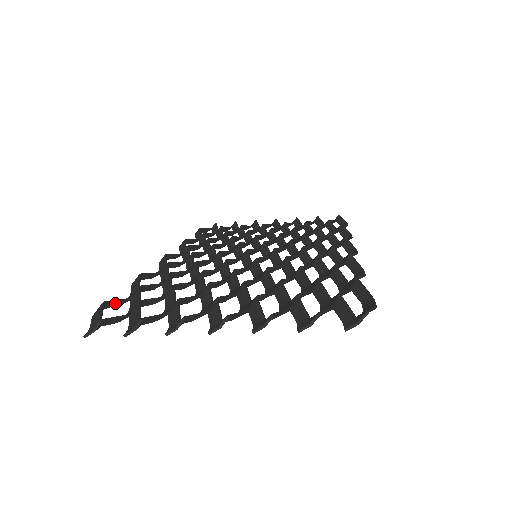
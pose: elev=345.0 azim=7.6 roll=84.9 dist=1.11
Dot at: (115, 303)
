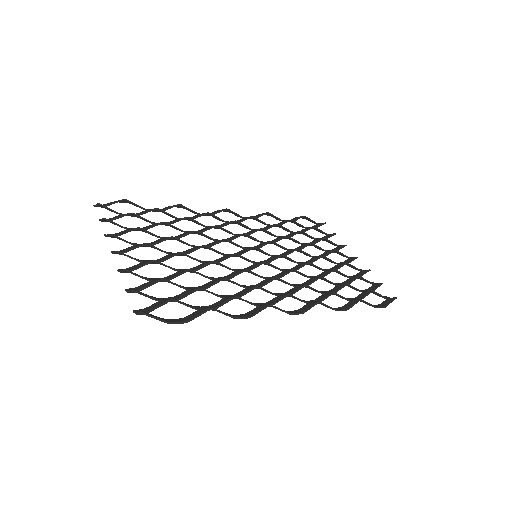
Dot at: (136, 205)
